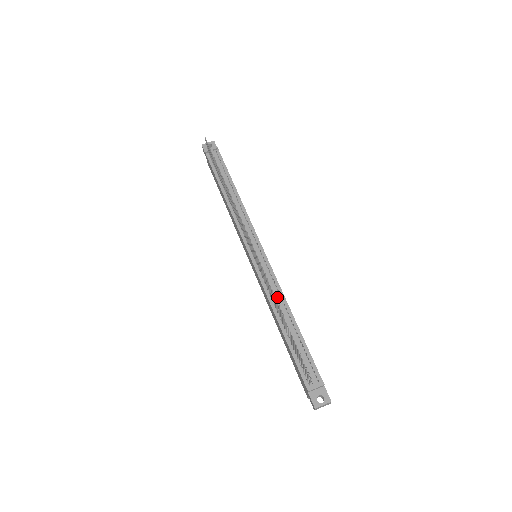
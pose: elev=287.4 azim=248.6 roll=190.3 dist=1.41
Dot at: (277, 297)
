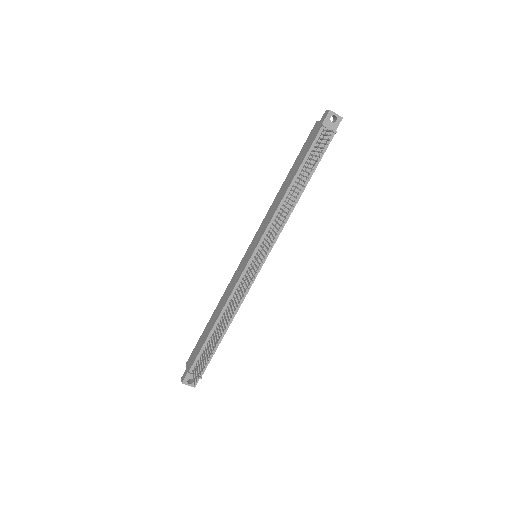
Dot at: (234, 305)
